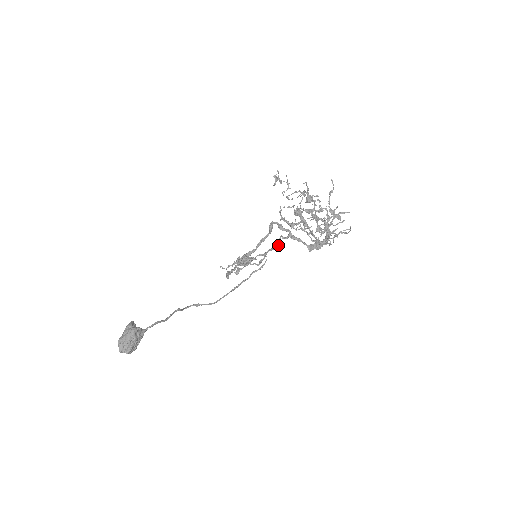
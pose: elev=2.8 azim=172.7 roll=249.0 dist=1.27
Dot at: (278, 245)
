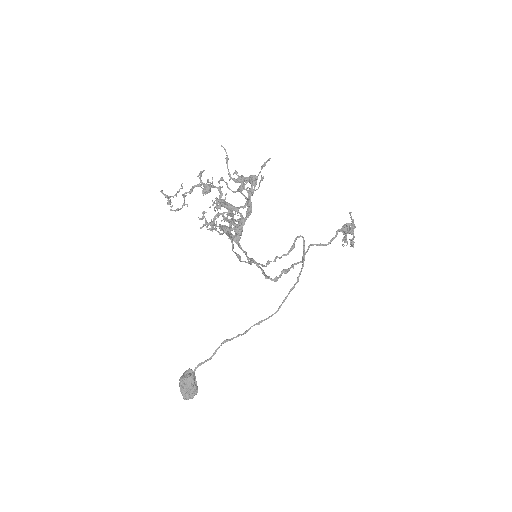
Dot at: (232, 246)
